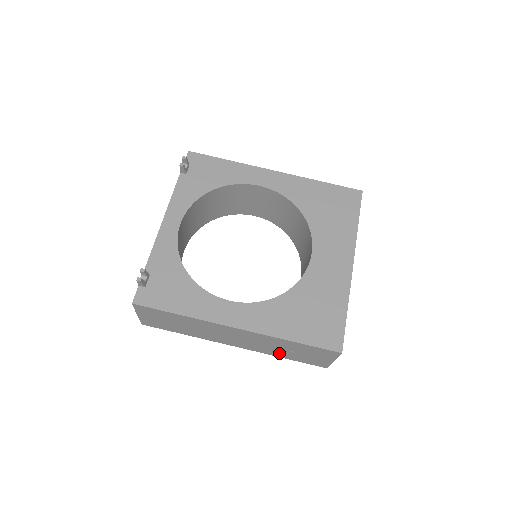
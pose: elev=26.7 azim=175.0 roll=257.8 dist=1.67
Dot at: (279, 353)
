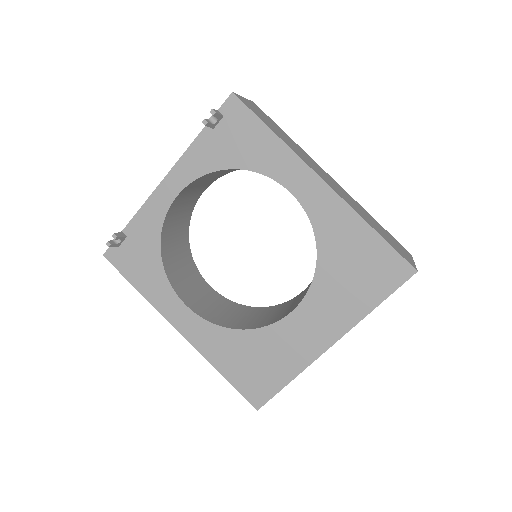
Dot at: occluded
